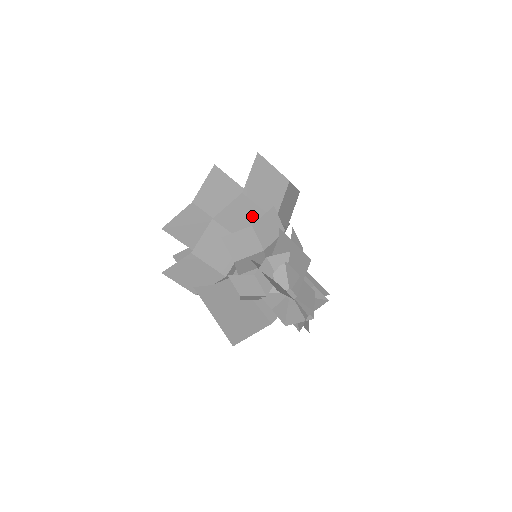
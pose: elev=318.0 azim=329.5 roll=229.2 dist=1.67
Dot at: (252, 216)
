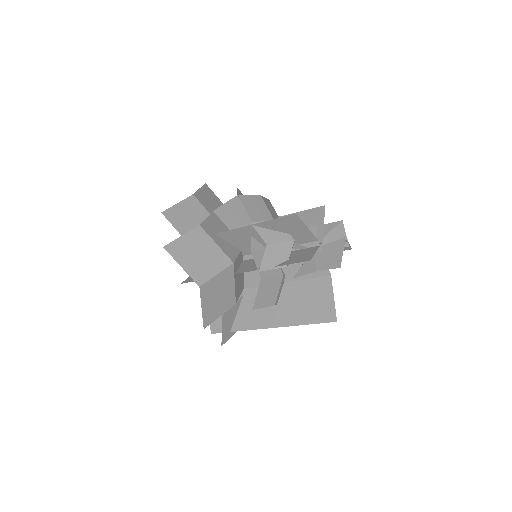
Dot at: (247, 219)
